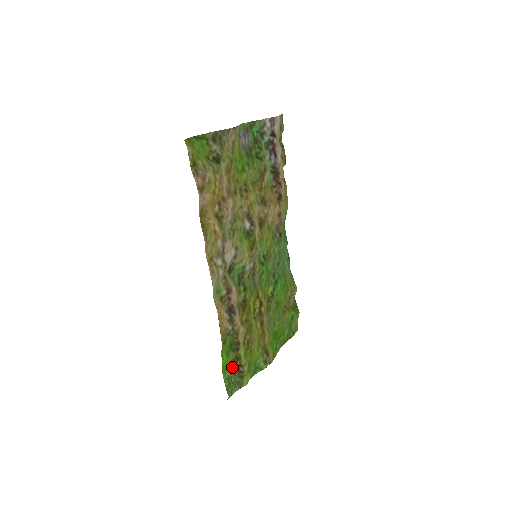
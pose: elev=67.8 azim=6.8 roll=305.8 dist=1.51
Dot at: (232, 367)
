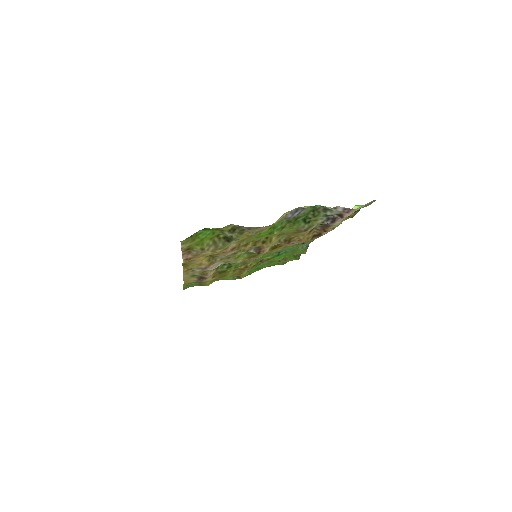
Dot at: occluded
